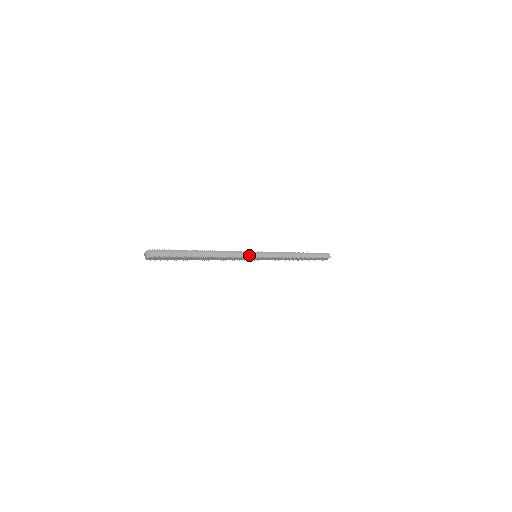
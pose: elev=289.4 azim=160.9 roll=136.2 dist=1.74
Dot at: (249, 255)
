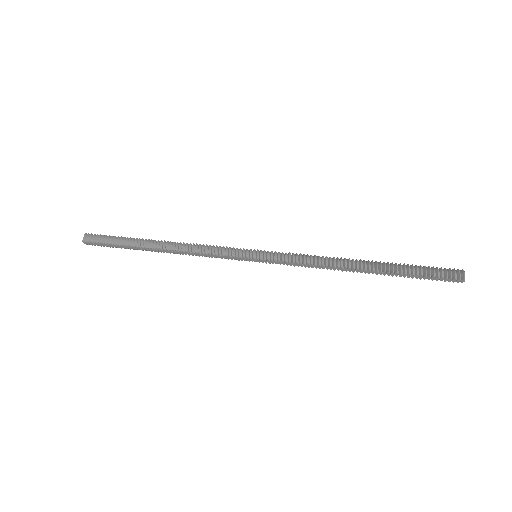
Dot at: (235, 253)
